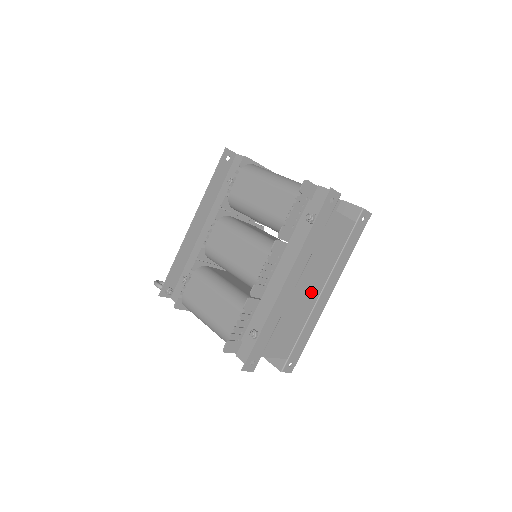
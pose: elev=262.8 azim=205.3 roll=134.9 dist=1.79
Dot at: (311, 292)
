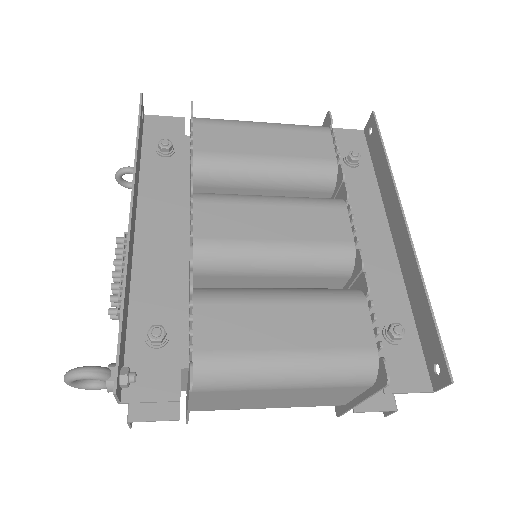
Dot at: occluded
